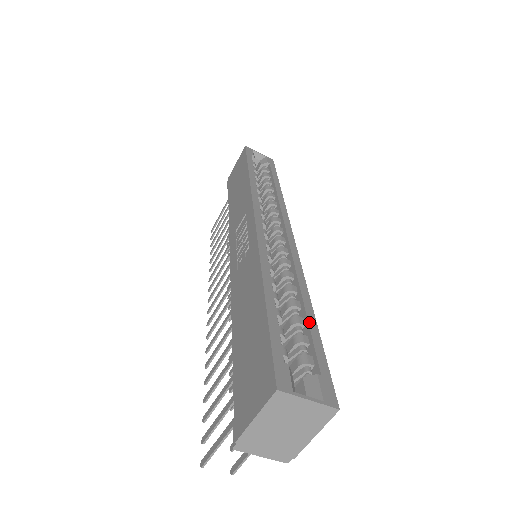
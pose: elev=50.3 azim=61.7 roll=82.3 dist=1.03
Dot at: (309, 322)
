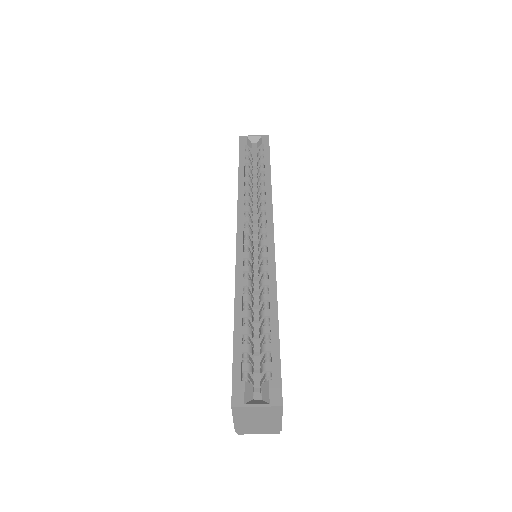
Dot at: (271, 331)
